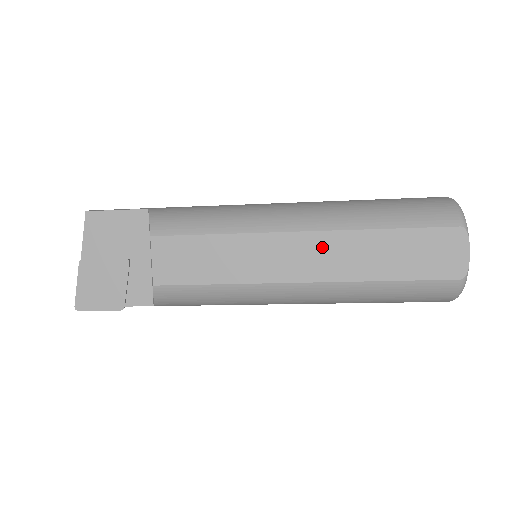
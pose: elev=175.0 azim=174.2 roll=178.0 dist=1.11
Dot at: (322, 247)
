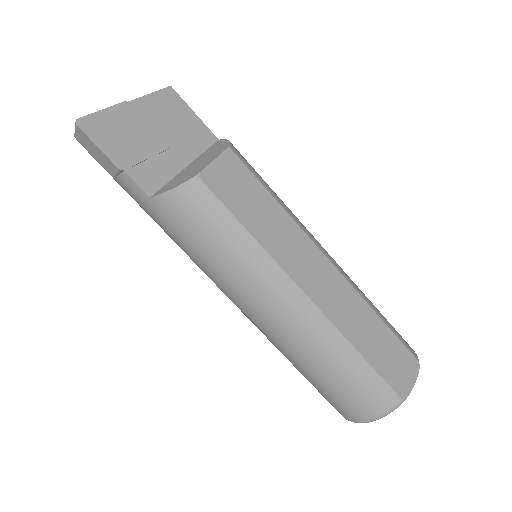
Dot at: (336, 285)
